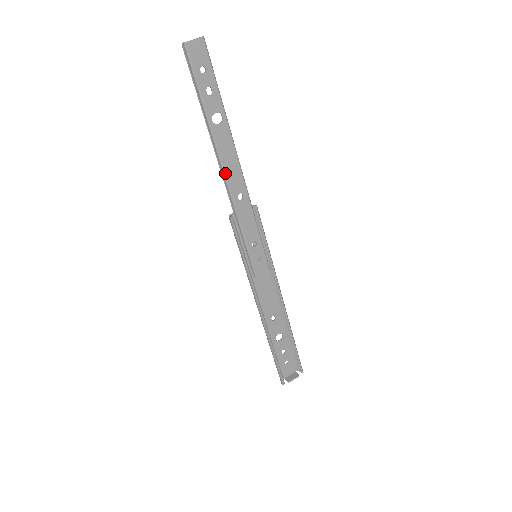
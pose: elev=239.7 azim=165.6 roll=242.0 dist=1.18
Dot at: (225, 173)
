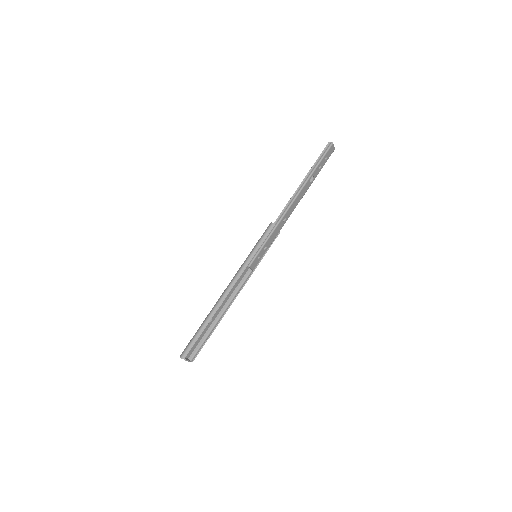
Dot at: (293, 202)
